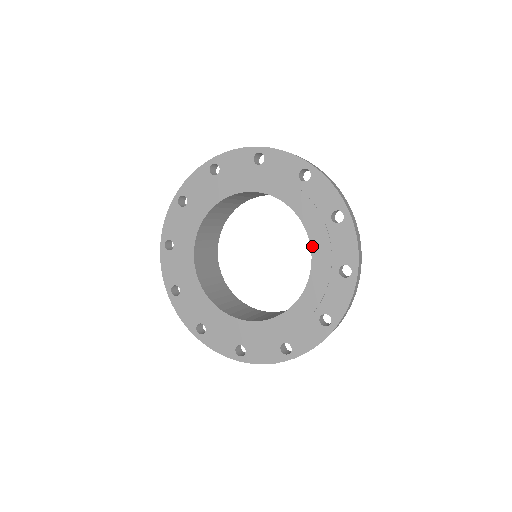
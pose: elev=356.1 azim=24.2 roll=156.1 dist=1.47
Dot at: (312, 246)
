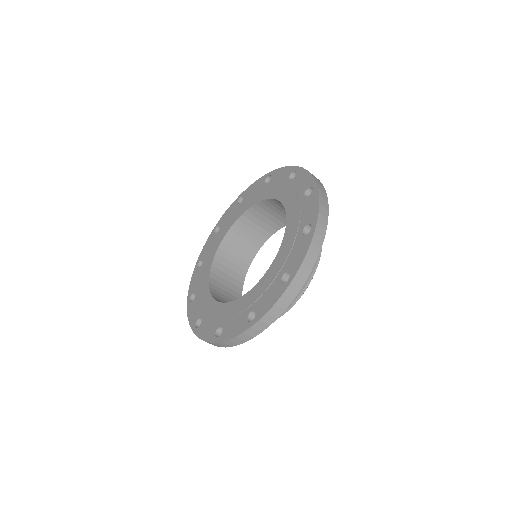
Dot at: (268, 198)
